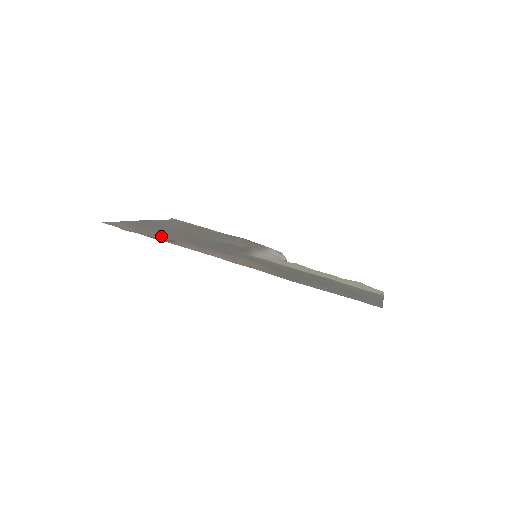
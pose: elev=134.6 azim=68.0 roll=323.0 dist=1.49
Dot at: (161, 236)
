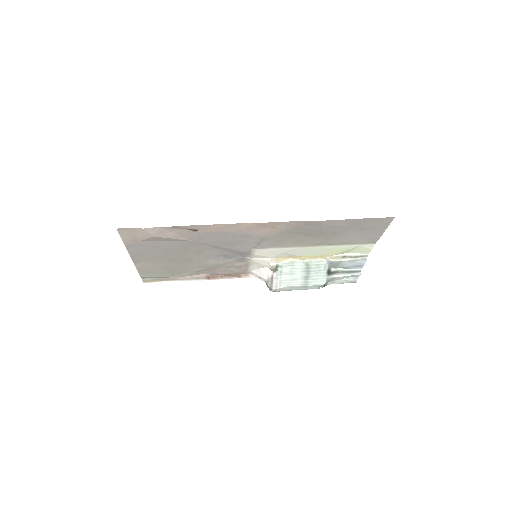
Dot at: (178, 234)
